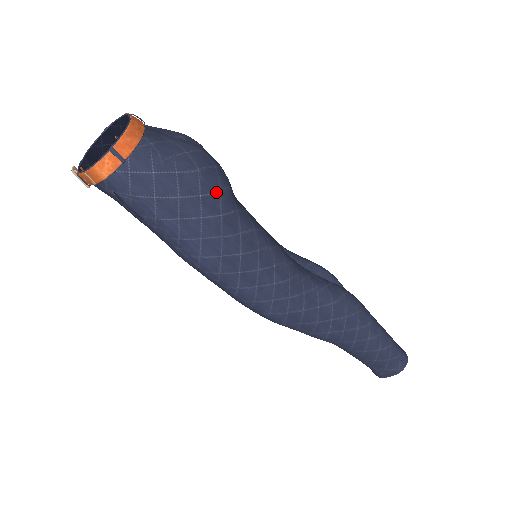
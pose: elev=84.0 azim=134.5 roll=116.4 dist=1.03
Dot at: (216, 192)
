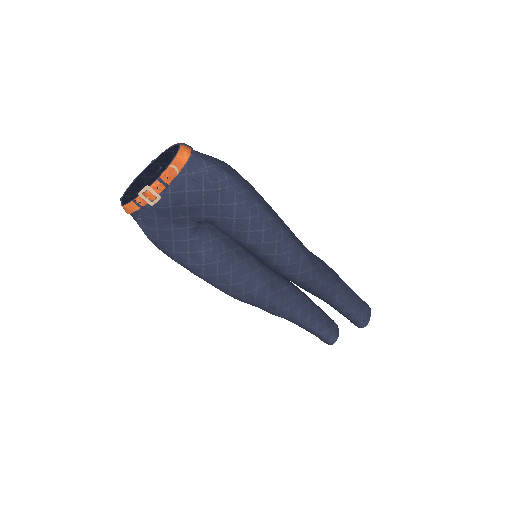
Dot at: occluded
